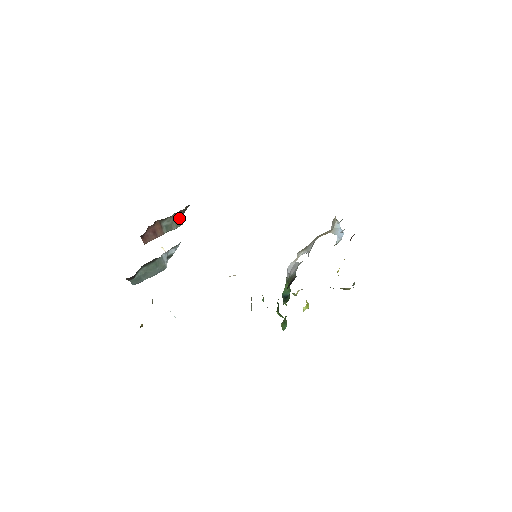
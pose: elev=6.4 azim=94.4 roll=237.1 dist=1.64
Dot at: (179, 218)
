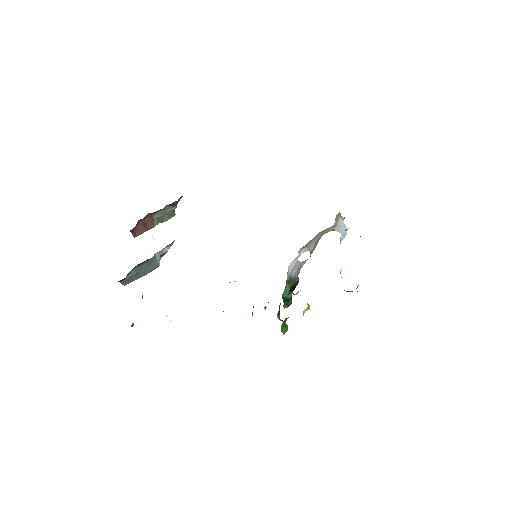
Dot at: (171, 209)
